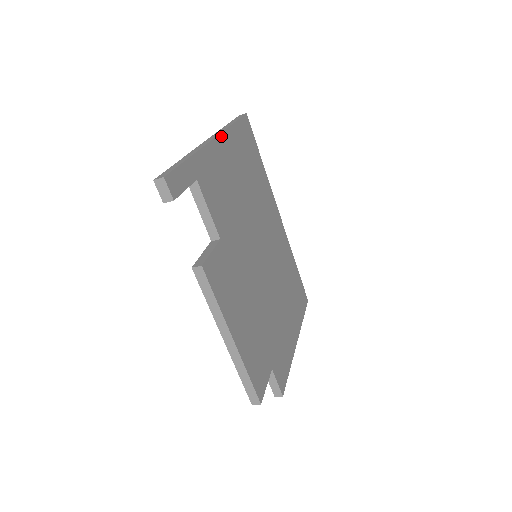
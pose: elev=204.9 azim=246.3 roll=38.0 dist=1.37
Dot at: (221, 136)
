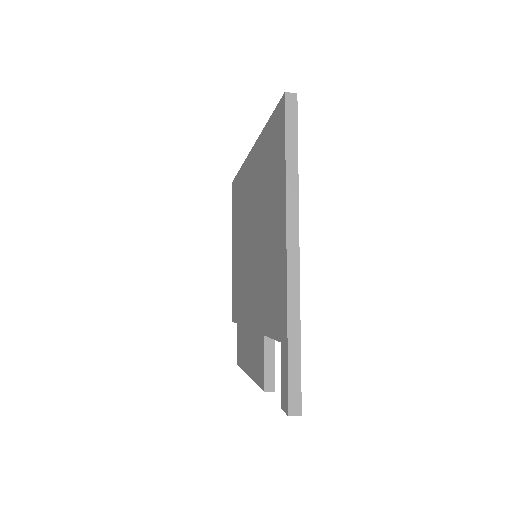
Dot at: (298, 226)
